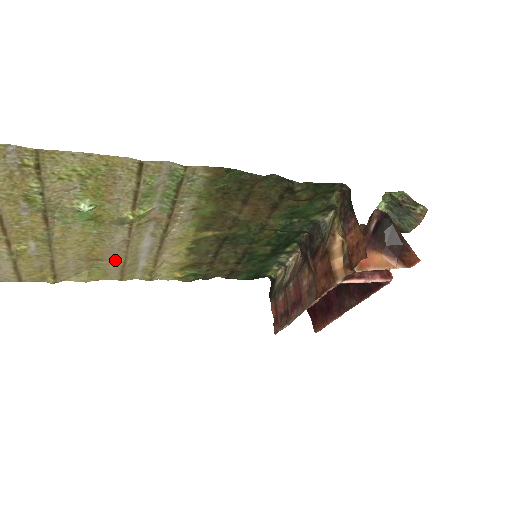
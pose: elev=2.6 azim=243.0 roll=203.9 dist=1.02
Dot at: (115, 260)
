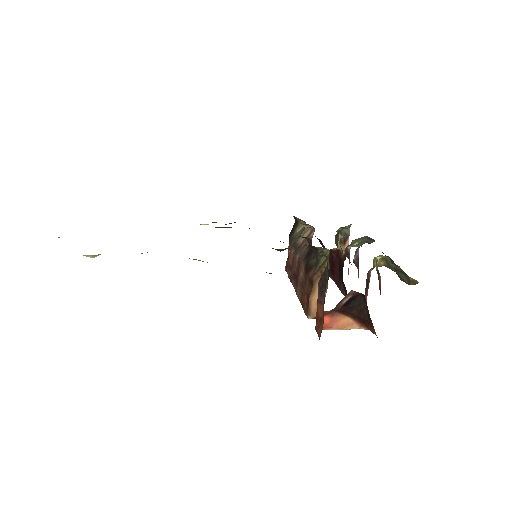
Dot at: occluded
